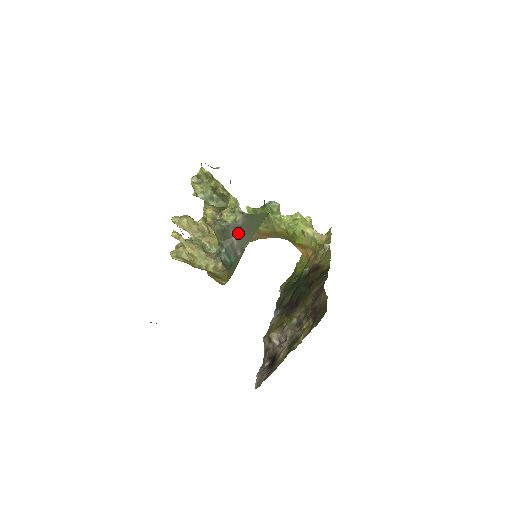
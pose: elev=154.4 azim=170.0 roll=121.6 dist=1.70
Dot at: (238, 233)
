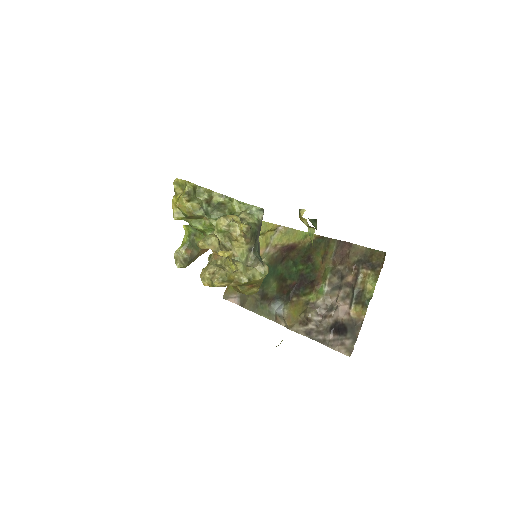
Dot at: (259, 233)
